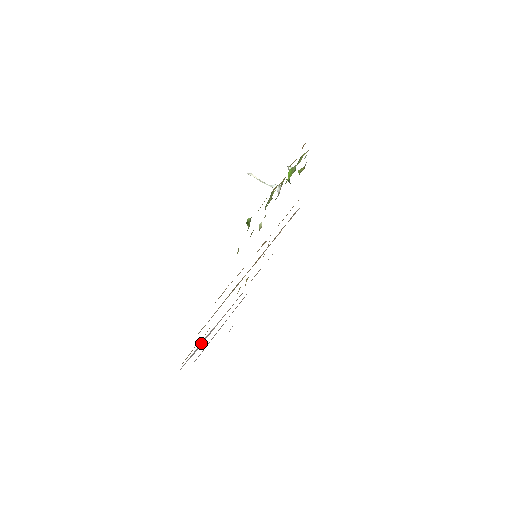
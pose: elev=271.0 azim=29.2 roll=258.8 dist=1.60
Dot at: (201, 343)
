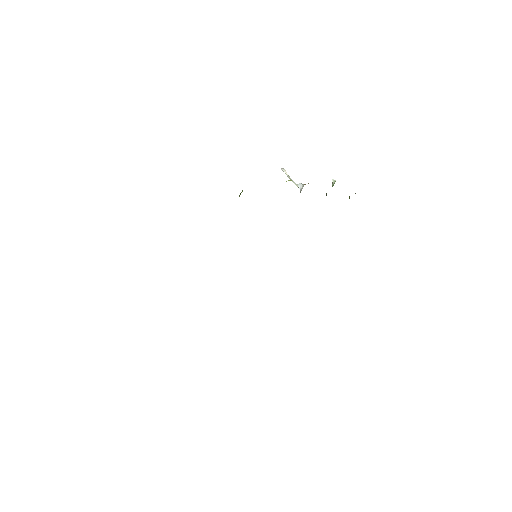
Dot at: occluded
